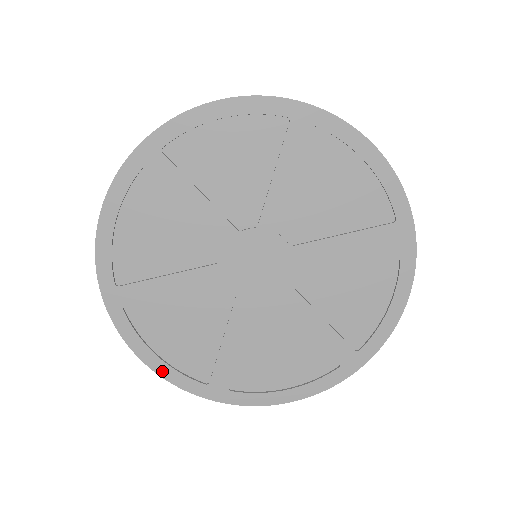
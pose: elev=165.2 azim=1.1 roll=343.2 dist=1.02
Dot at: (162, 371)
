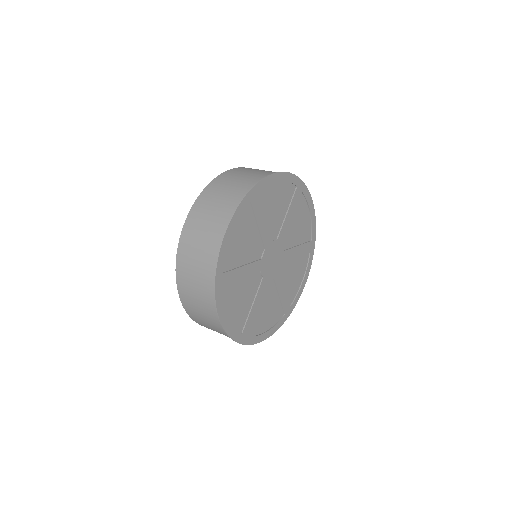
Dot at: (227, 328)
